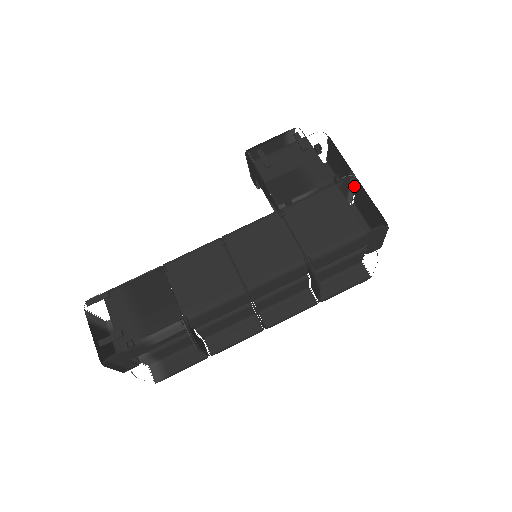
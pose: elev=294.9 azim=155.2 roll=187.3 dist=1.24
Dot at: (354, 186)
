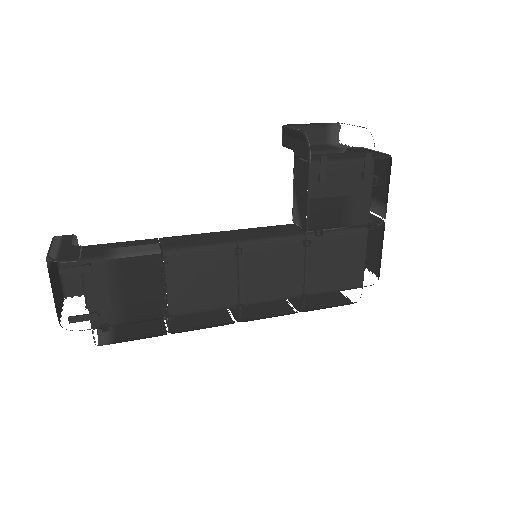
Dot at: occluded
